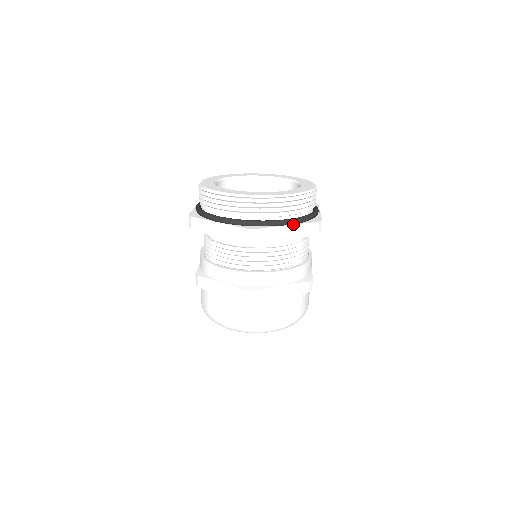
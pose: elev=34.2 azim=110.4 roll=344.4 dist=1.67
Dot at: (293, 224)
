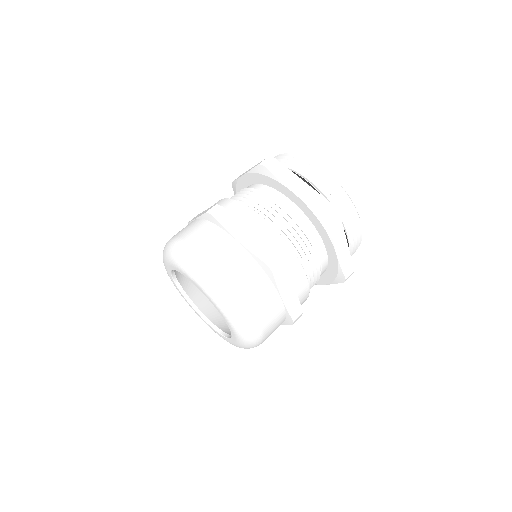
Dot at: (348, 247)
